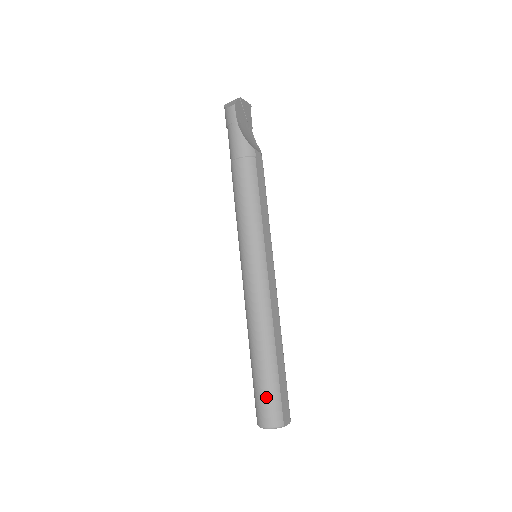
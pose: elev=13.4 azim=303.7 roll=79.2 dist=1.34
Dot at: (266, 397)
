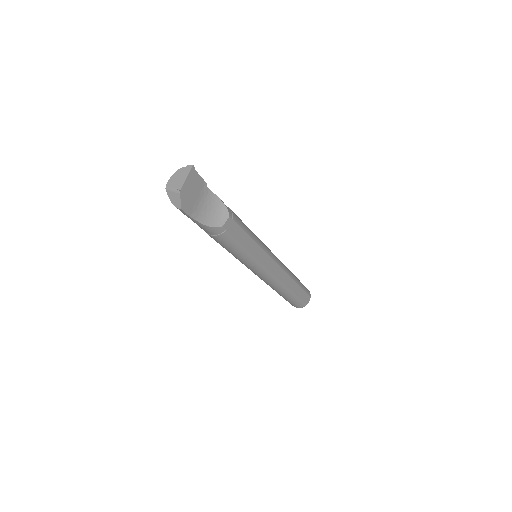
Dot at: (291, 303)
